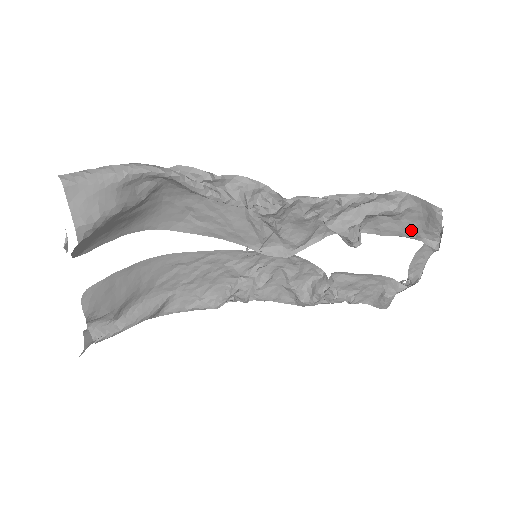
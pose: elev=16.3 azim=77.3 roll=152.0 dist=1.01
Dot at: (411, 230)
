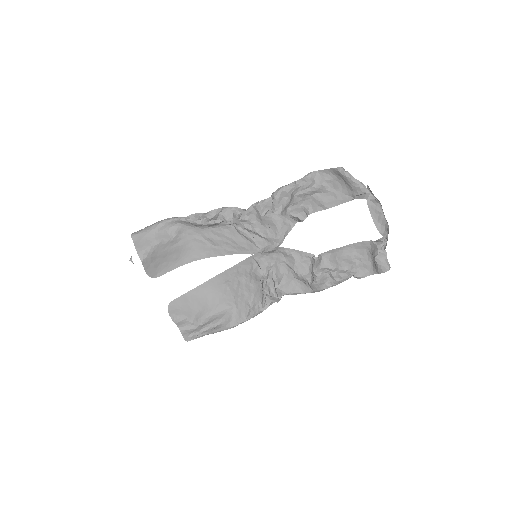
Dot at: (345, 195)
